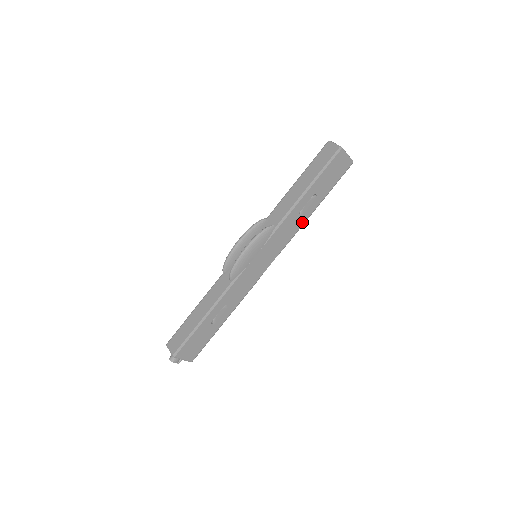
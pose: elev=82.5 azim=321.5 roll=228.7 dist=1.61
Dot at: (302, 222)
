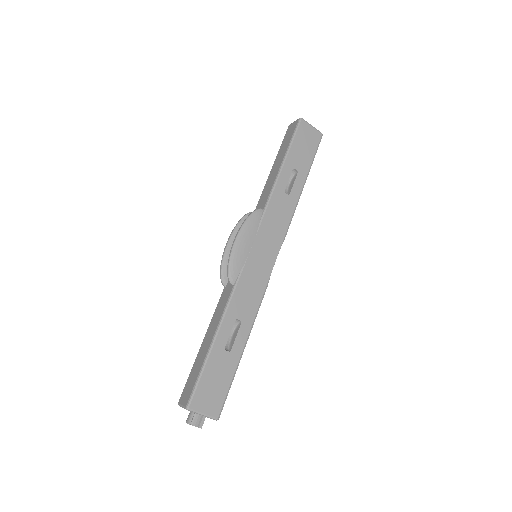
Dot at: (293, 203)
